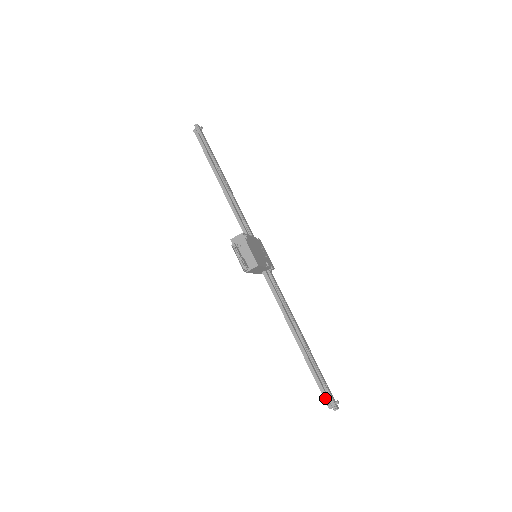
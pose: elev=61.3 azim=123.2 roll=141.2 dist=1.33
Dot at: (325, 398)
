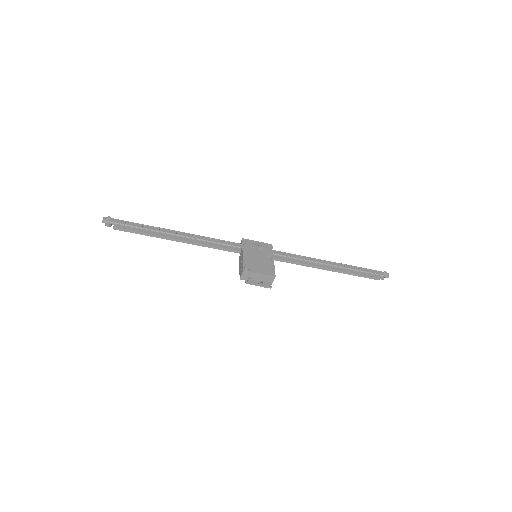
Dot at: occluded
